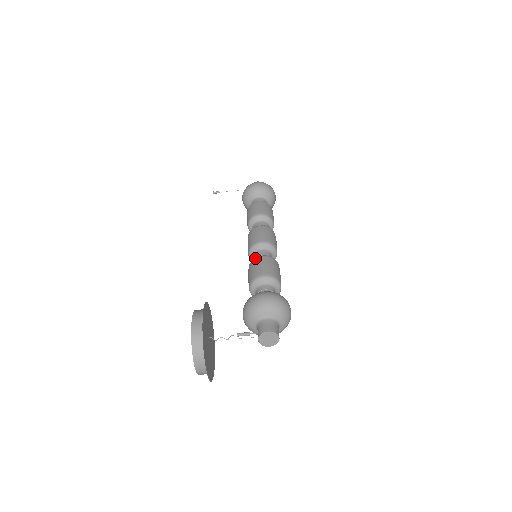
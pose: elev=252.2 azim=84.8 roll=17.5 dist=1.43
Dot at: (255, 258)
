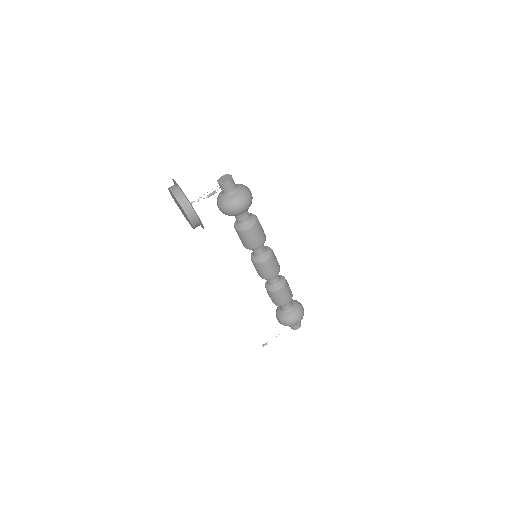
Dot at: occluded
